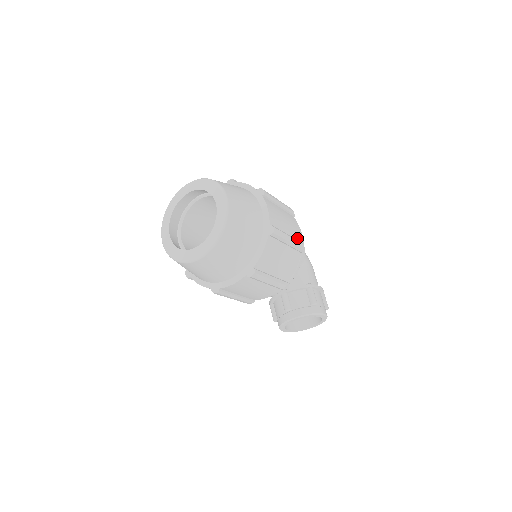
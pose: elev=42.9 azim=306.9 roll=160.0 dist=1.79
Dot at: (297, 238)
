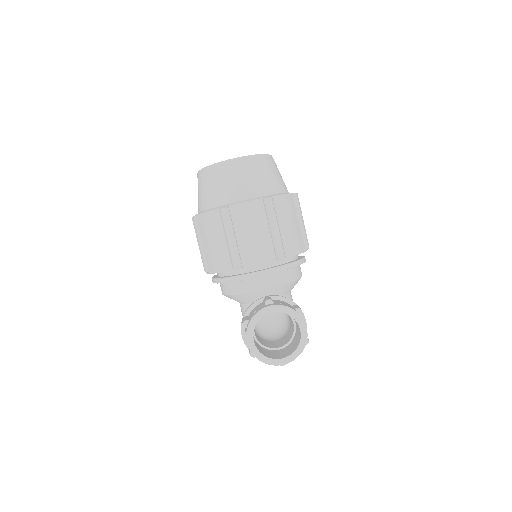
Dot at: occluded
